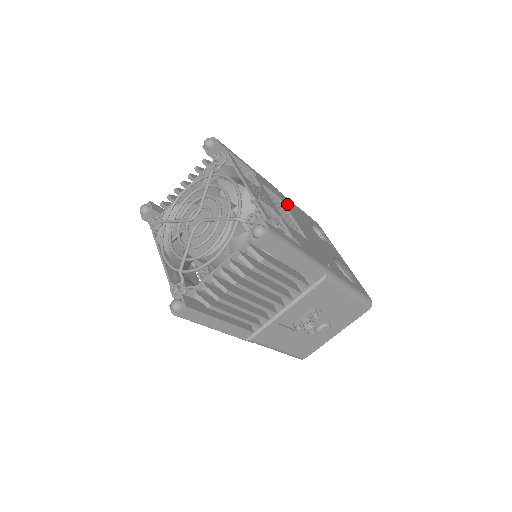
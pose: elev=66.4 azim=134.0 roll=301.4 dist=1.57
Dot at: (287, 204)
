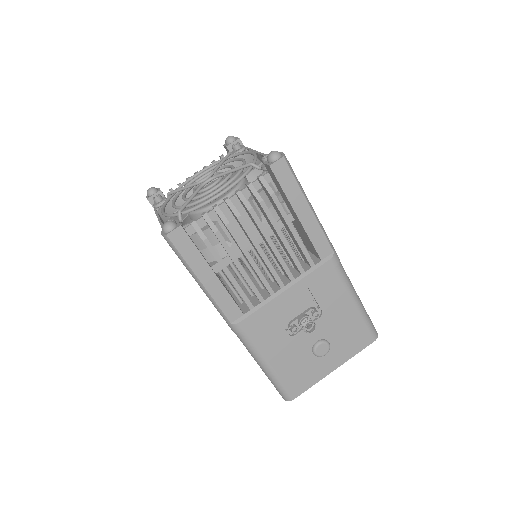
Dot at: occluded
